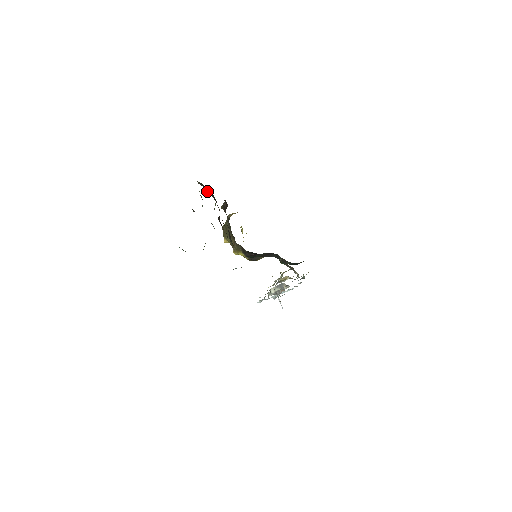
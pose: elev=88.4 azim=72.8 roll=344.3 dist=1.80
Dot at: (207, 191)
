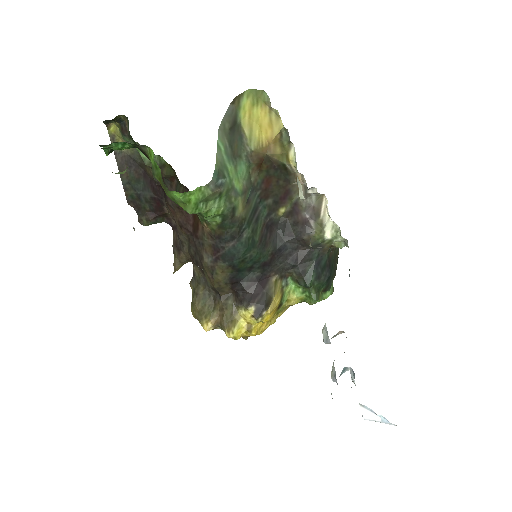
Dot at: (140, 217)
